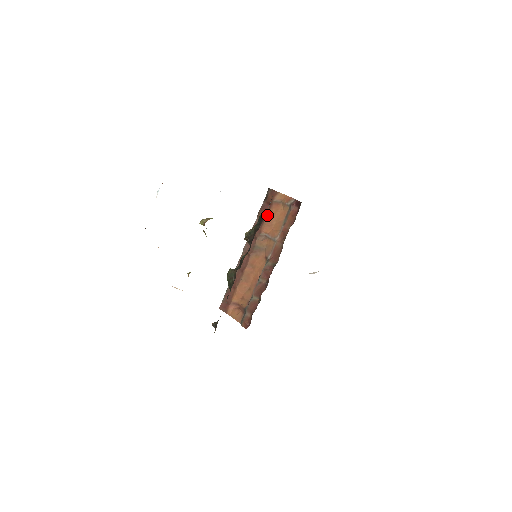
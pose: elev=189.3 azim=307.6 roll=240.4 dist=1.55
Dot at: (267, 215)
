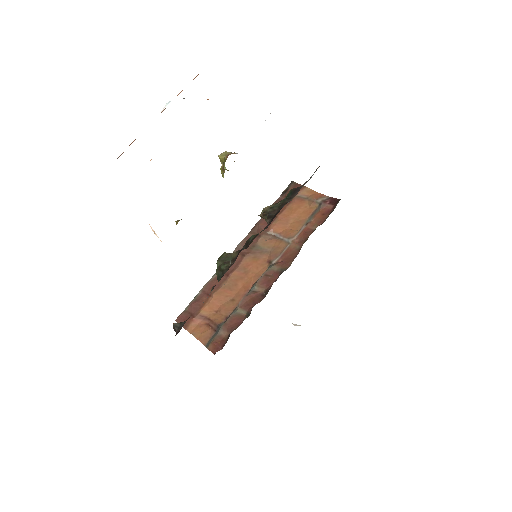
Dot at: (283, 210)
